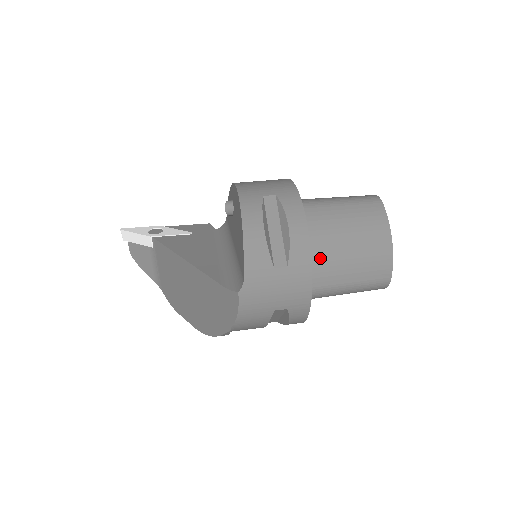
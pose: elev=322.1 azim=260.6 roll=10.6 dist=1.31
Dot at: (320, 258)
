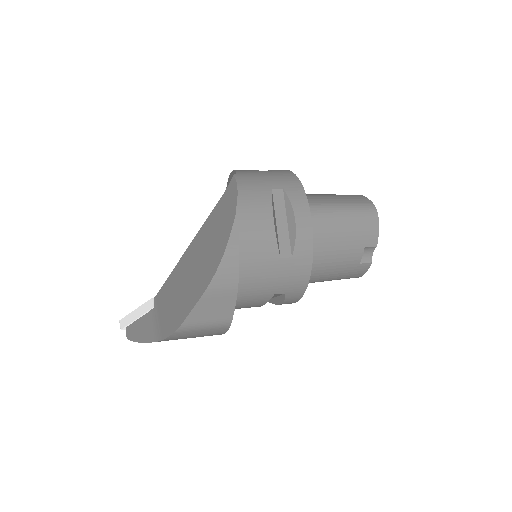
Dot at: occluded
